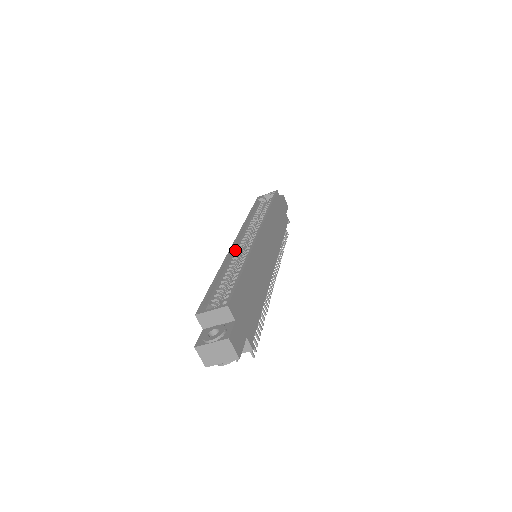
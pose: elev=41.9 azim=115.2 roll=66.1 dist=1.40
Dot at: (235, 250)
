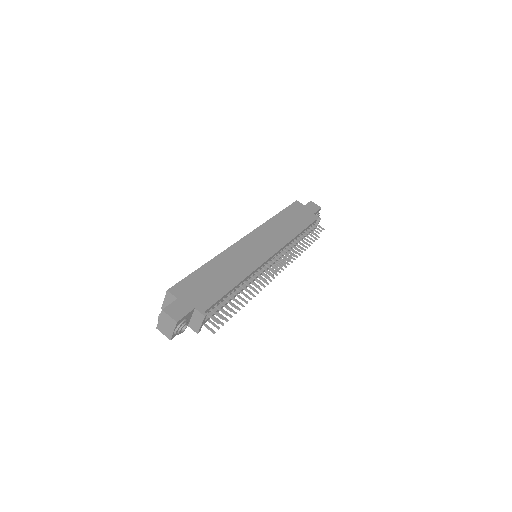
Dot at: occluded
